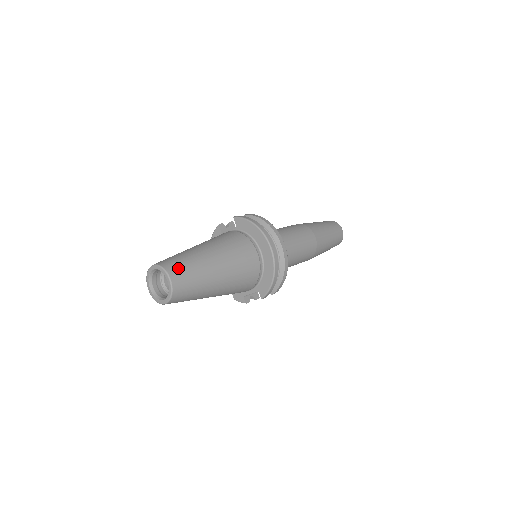
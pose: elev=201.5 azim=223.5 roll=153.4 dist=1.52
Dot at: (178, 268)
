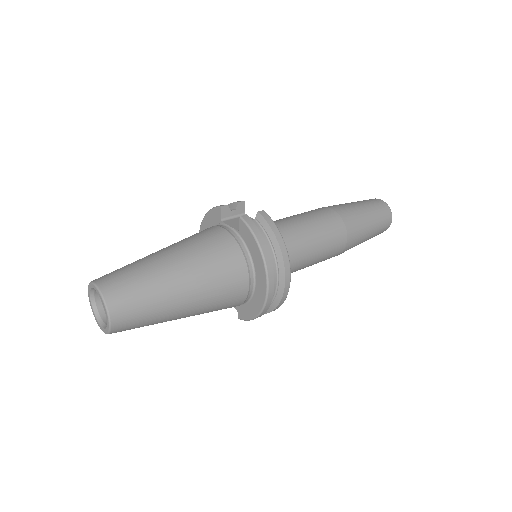
Dot at: (126, 305)
